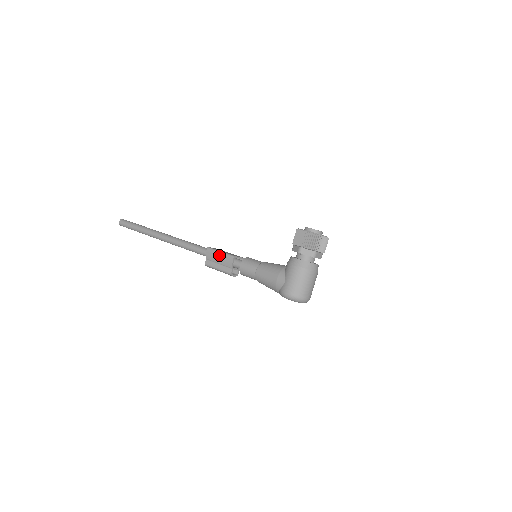
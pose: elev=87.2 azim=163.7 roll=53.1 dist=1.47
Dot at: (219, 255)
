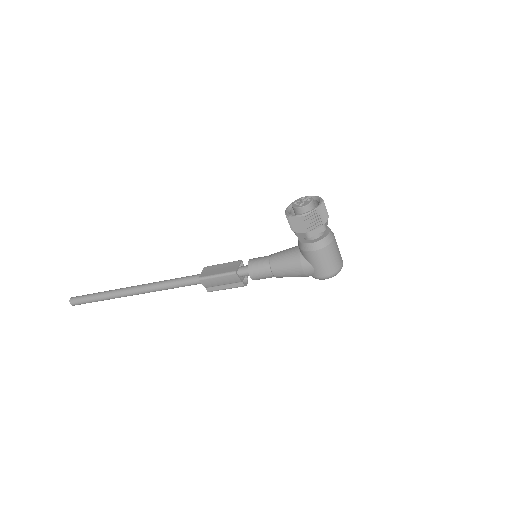
Dot at: (218, 279)
